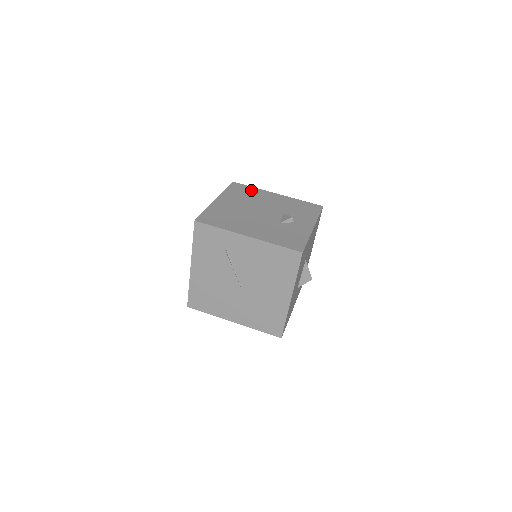
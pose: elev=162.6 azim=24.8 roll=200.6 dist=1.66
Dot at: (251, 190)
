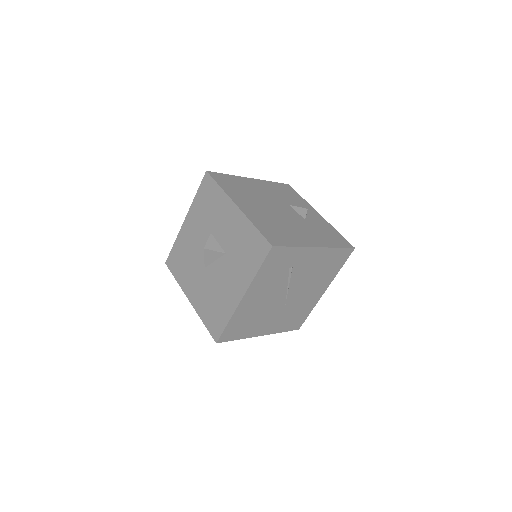
Dot at: (234, 180)
